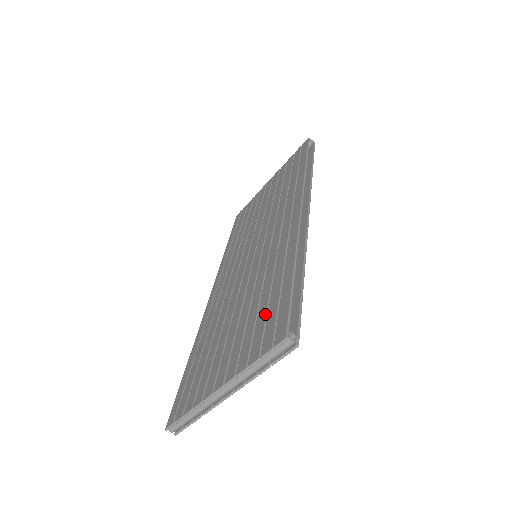
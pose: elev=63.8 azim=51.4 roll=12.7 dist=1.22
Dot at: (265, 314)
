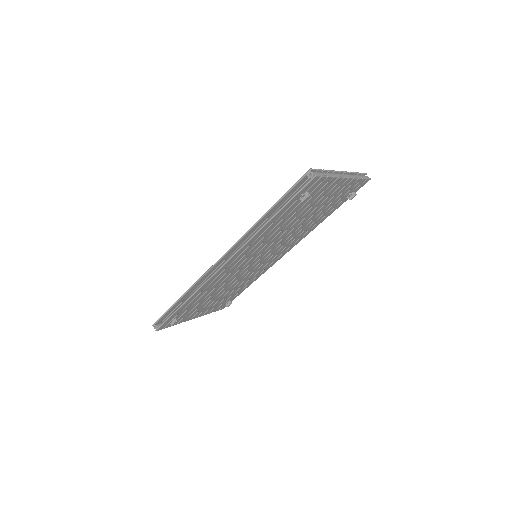
Dot at: occluded
